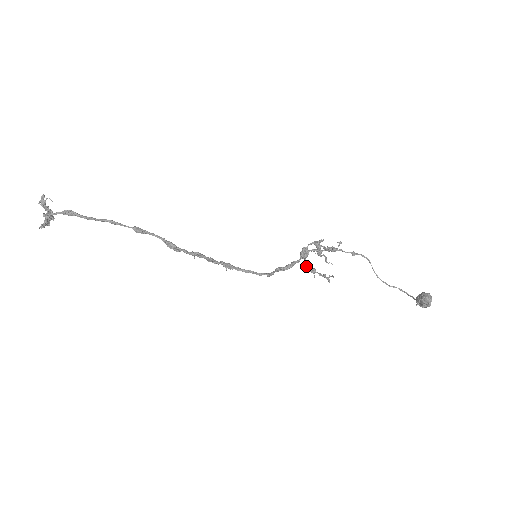
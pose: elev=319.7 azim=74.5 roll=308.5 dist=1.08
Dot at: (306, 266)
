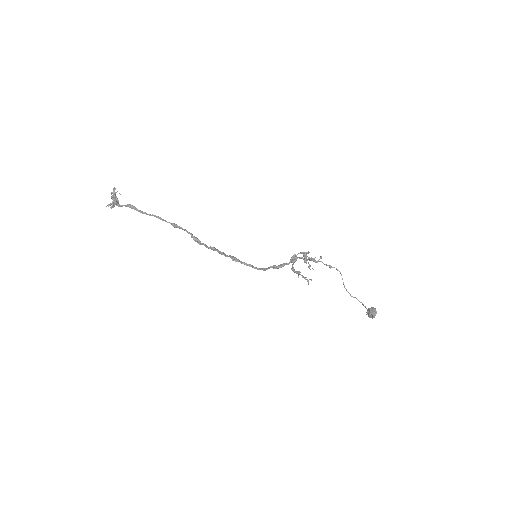
Dot at: occluded
